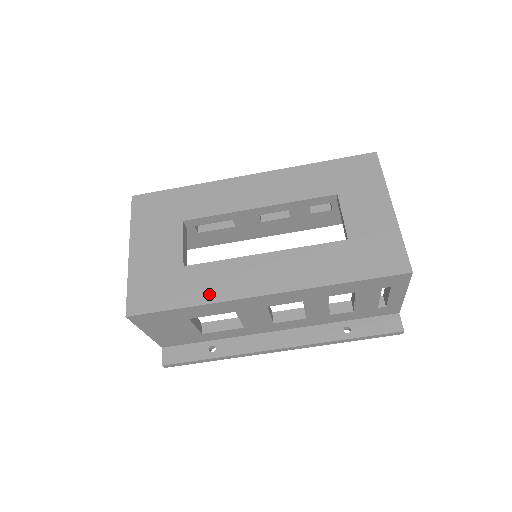
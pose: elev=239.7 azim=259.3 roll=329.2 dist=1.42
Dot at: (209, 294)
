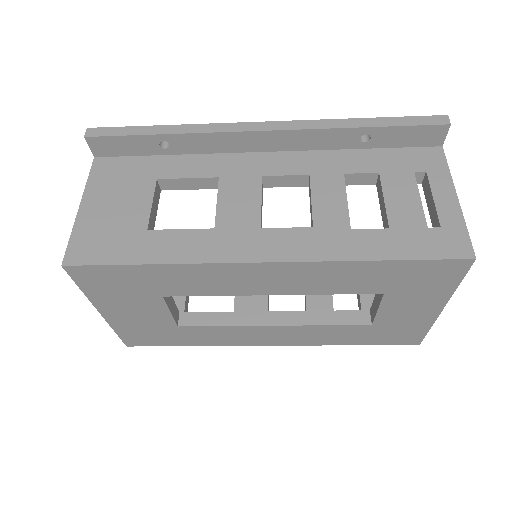
Dot at: (212, 342)
